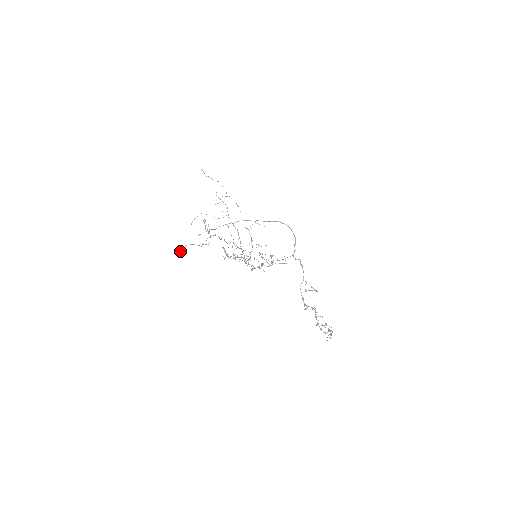
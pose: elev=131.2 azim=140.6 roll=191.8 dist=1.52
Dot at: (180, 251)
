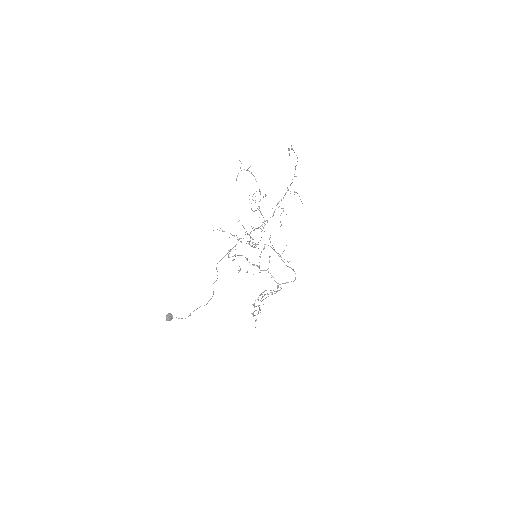
Dot at: occluded
